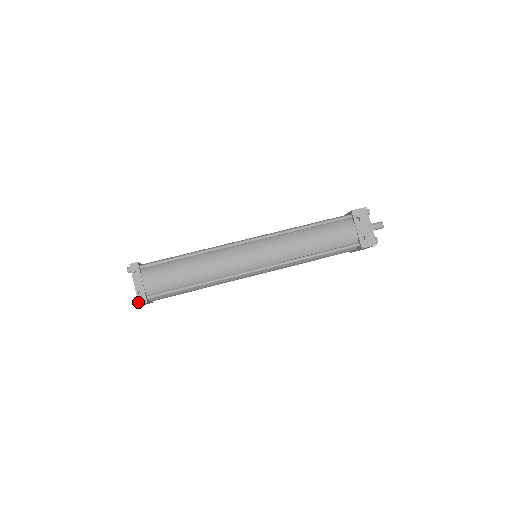
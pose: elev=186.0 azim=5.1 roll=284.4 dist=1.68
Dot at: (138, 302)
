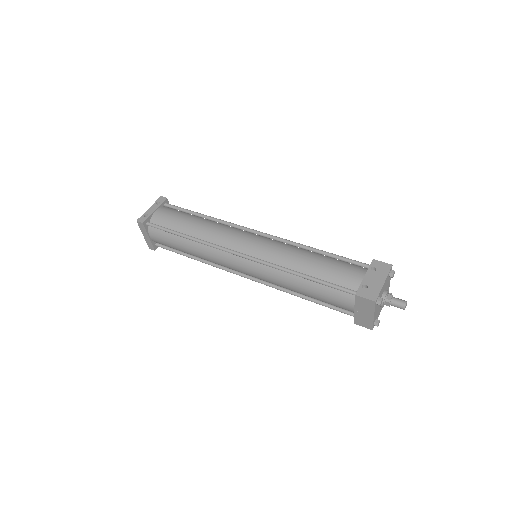
Dot at: (138, 219)
